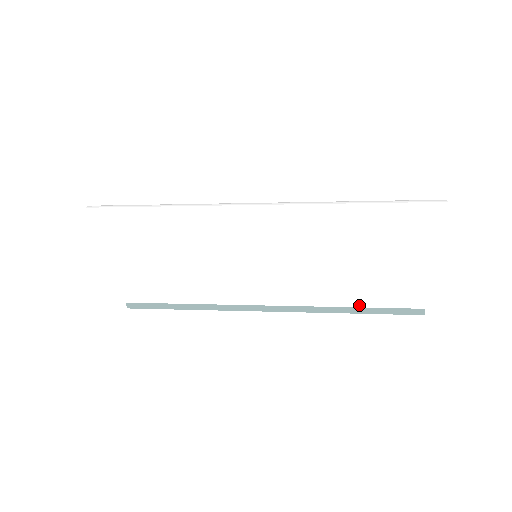
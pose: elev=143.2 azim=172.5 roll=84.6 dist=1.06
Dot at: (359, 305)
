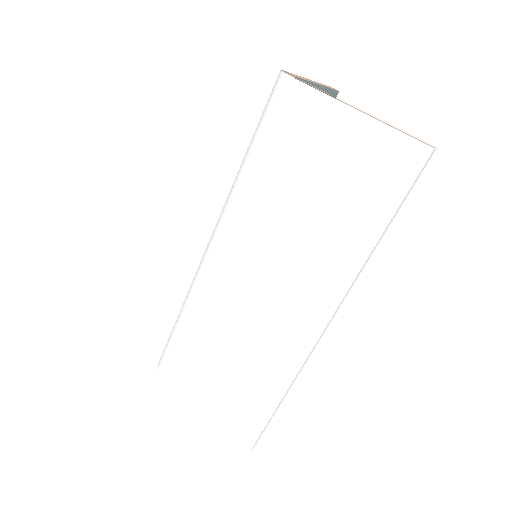
Dot at: occluded
